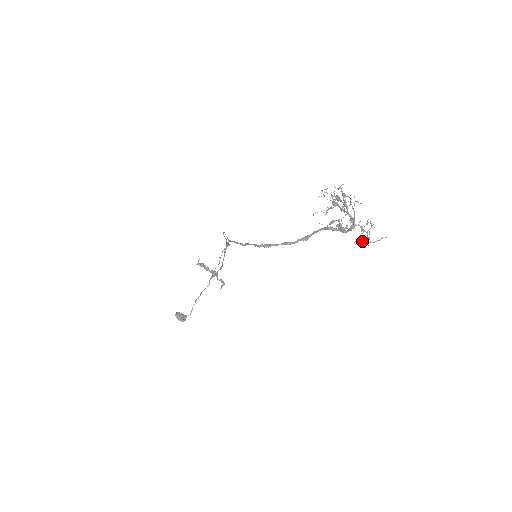
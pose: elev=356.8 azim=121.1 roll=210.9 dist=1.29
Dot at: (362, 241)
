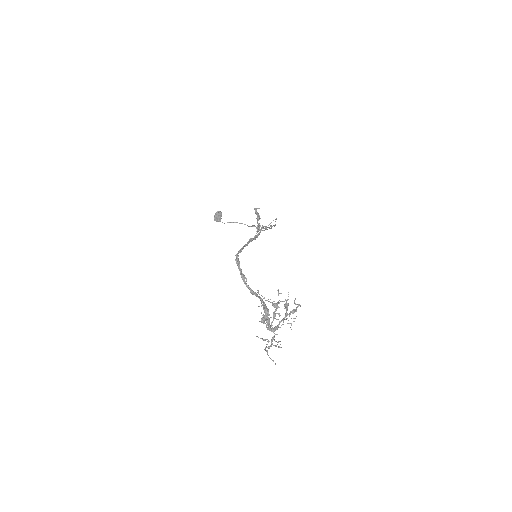
Dot at: occluded
